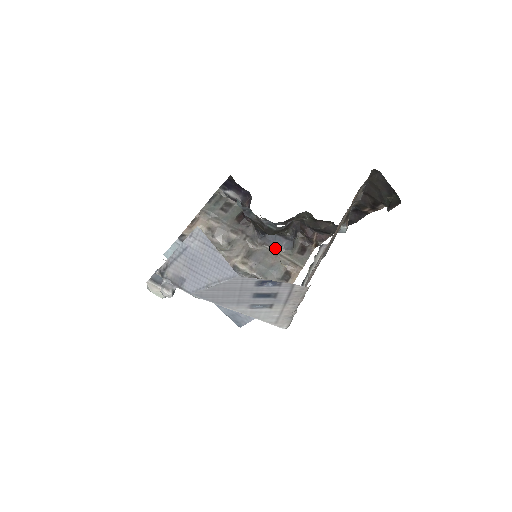
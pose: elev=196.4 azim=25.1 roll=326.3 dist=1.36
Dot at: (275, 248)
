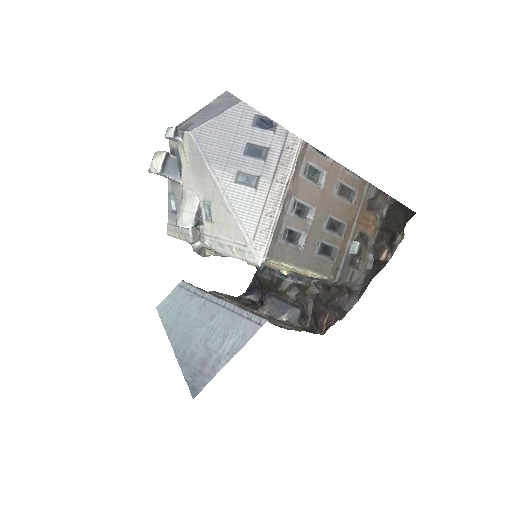
Dot at: (277, 316)
